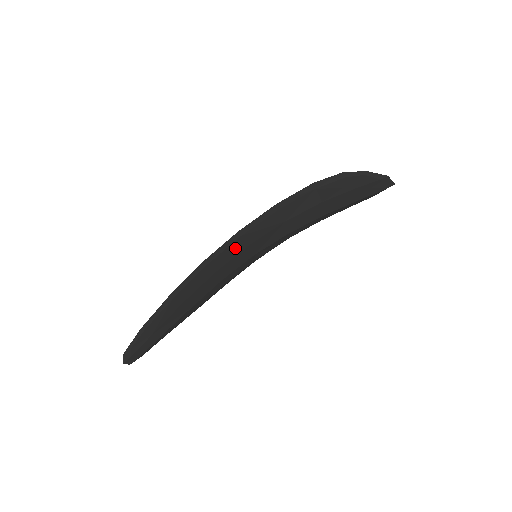
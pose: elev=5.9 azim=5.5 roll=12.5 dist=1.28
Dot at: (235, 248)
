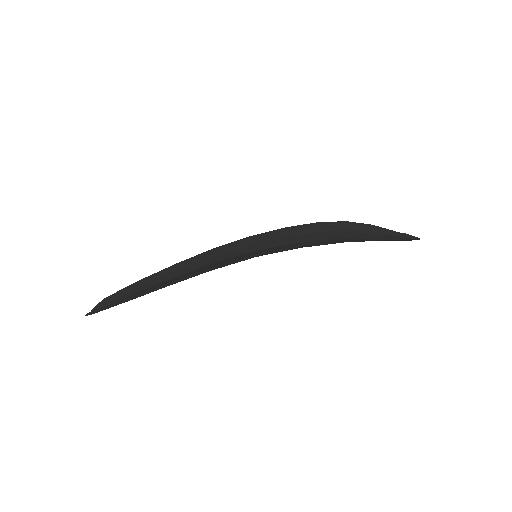
Dot at: occluded
